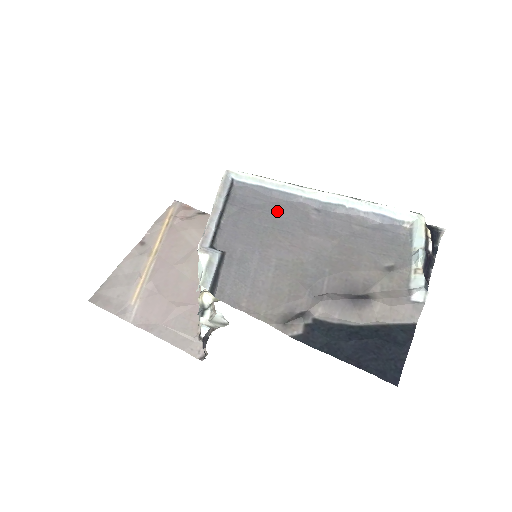
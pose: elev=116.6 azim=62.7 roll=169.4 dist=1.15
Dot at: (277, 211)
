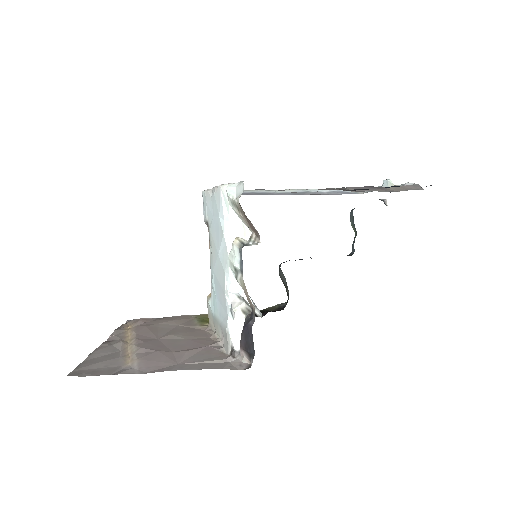
Dot at: occluded
